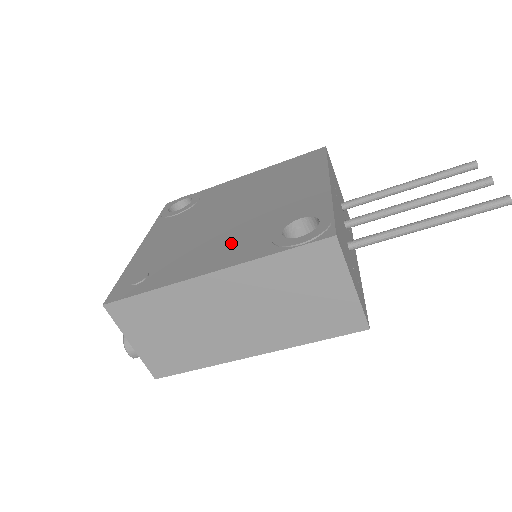
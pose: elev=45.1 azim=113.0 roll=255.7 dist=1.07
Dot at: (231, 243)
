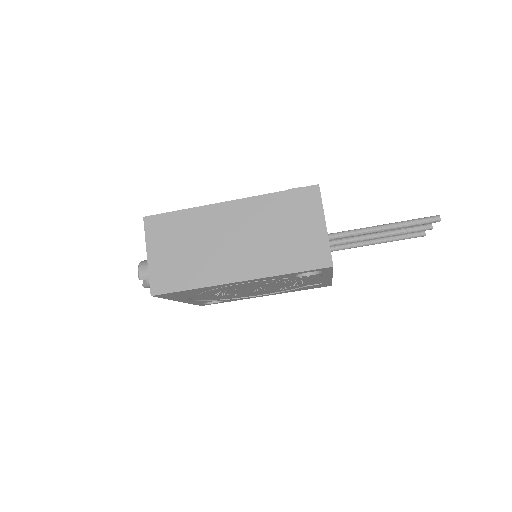
Dot at: occluded
